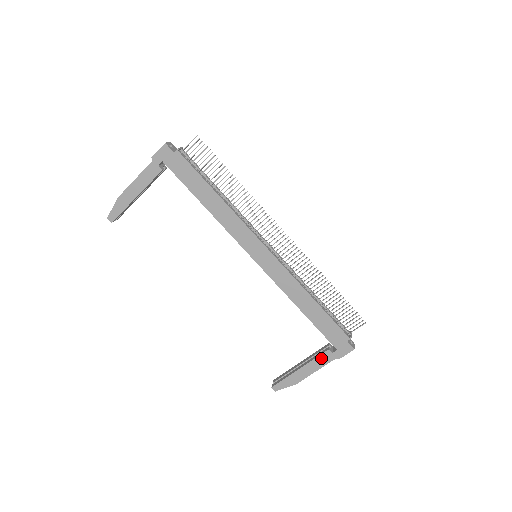
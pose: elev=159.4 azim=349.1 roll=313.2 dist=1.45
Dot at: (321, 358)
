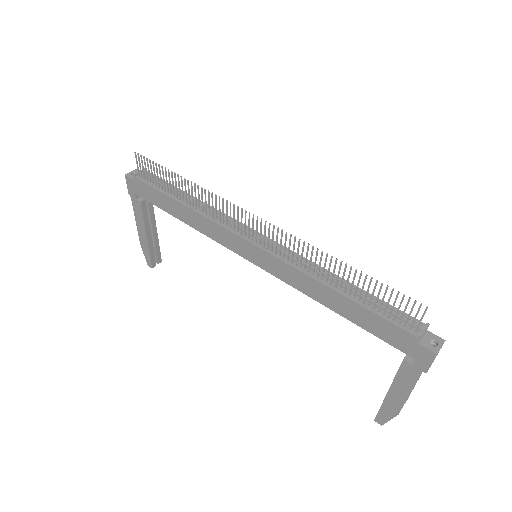
Dot at: (402, 374)
